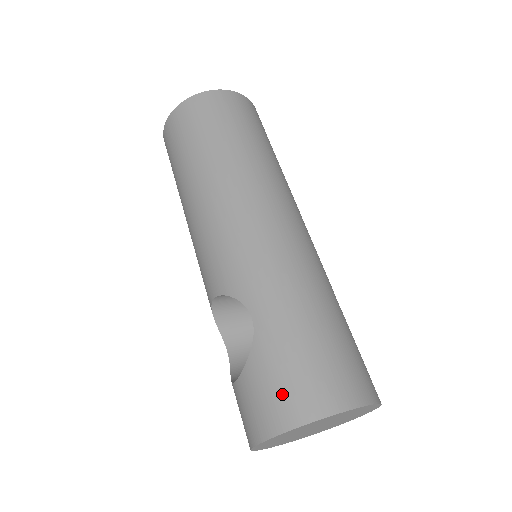
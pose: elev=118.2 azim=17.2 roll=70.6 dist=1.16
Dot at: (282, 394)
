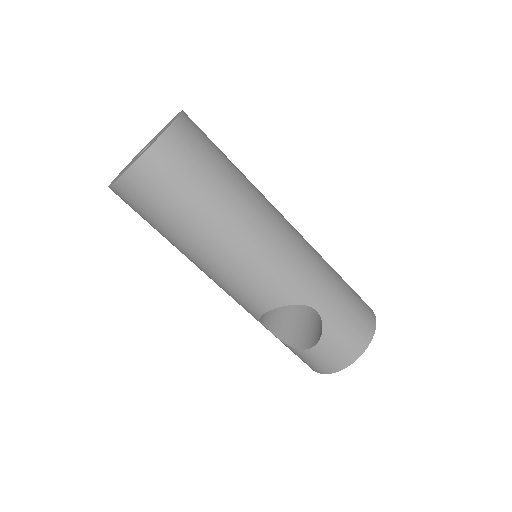
Dot at: (352, 340)
